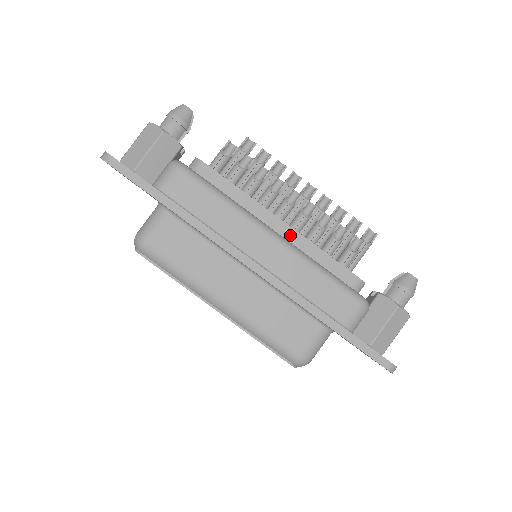
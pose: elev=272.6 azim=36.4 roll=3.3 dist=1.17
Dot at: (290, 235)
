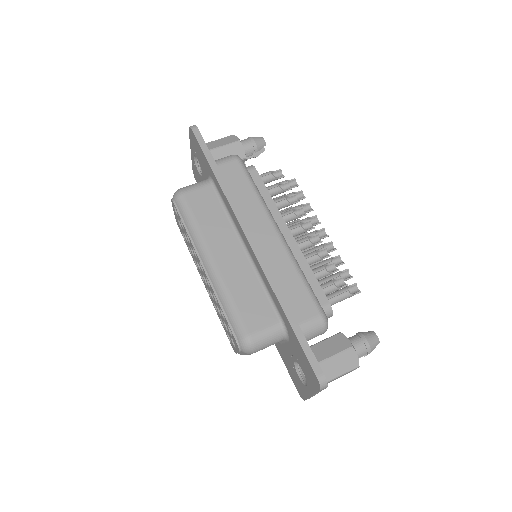
Dot at: (291, 244)
